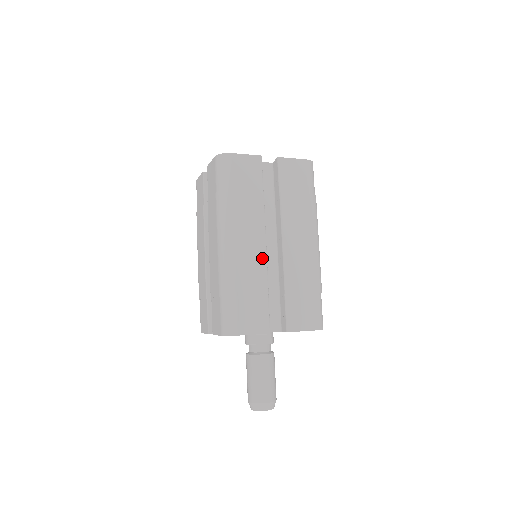
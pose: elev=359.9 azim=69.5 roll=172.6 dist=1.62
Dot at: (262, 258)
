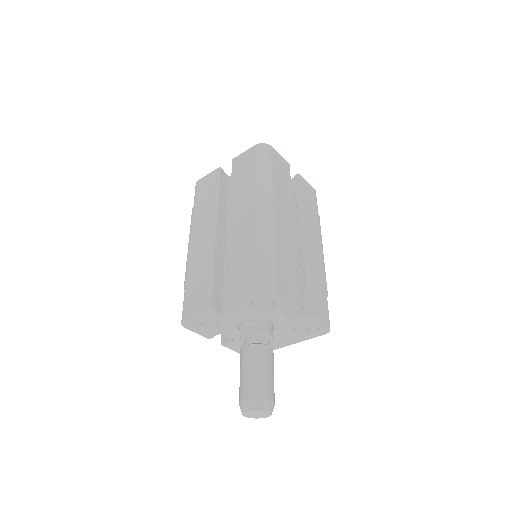
Dot at: (210, 244)
